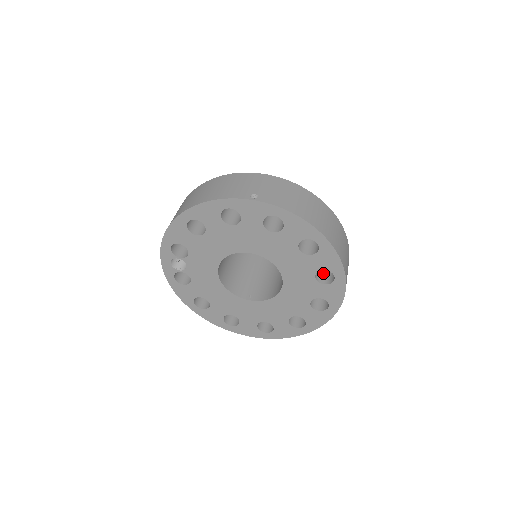
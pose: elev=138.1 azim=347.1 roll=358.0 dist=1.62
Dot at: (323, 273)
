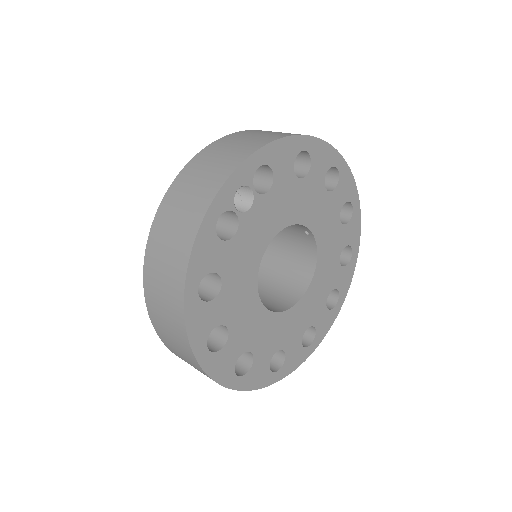
Dot at: occluded
